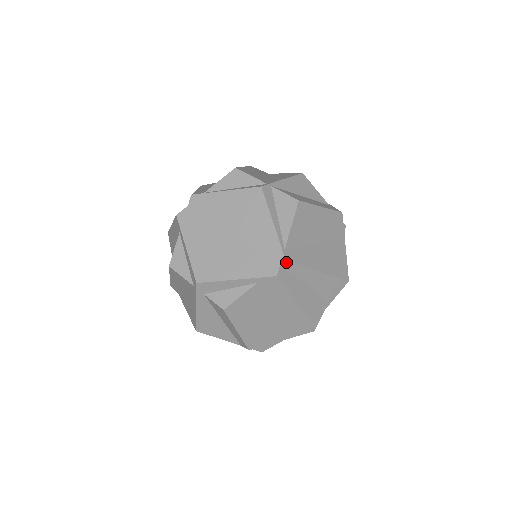
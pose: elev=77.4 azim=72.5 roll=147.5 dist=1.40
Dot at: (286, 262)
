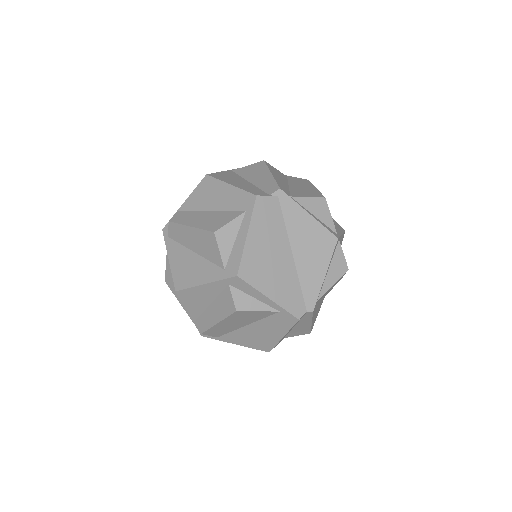
Dot at: (311, 312)
